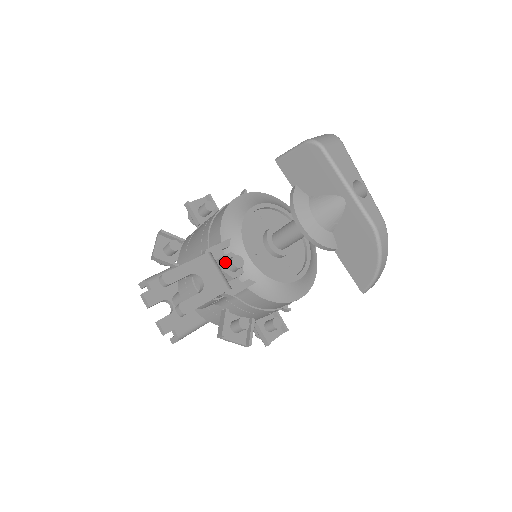
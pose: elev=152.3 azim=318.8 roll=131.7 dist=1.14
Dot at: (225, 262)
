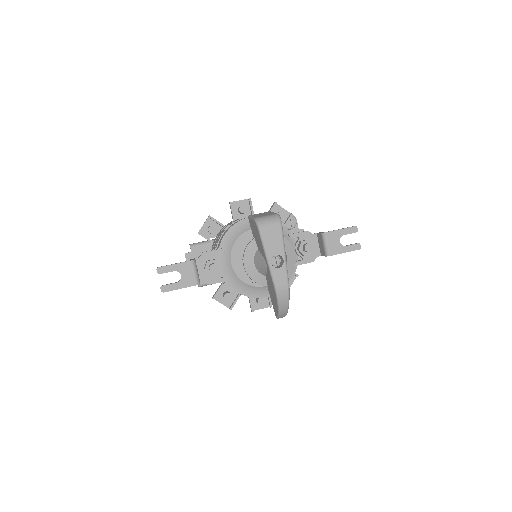
Dot at: (209, 265)
